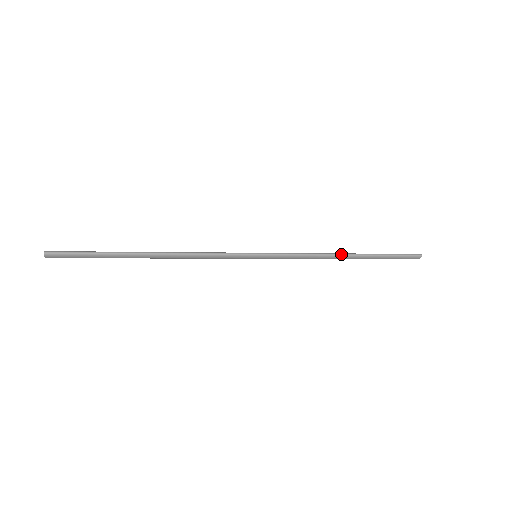
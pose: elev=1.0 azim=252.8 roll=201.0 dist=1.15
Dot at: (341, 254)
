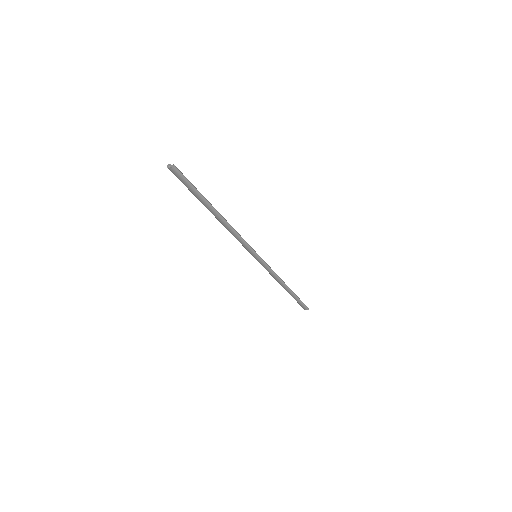
Dot at: occluded
